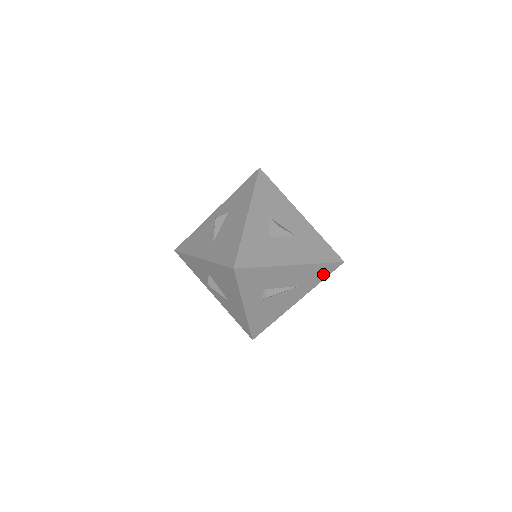
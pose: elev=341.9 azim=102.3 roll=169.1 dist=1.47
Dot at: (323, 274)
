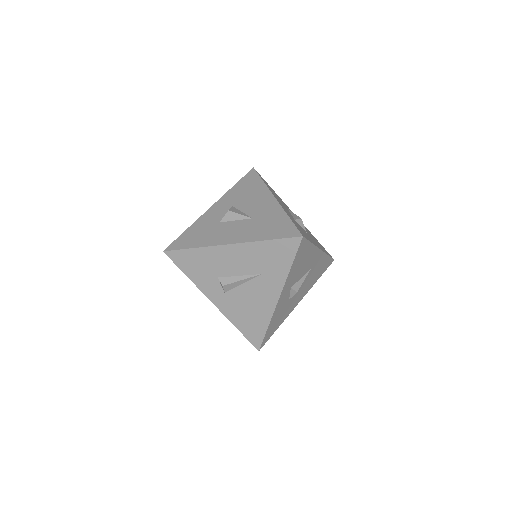
Dot at: (284, 256)
